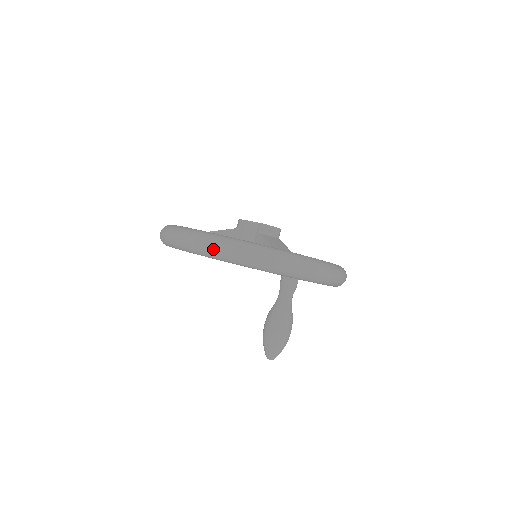
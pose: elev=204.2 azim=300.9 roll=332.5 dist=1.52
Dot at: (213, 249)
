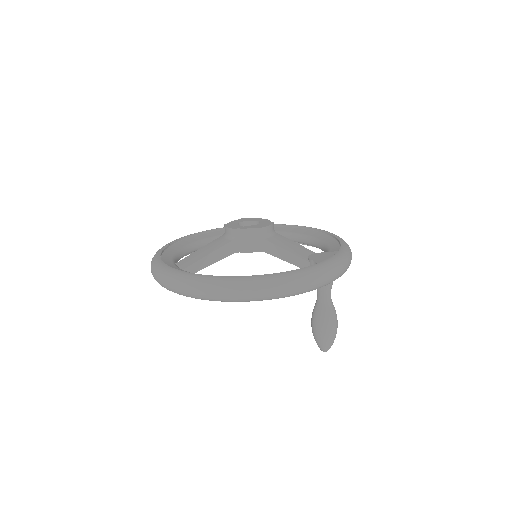
Dot at: (269, 294)
